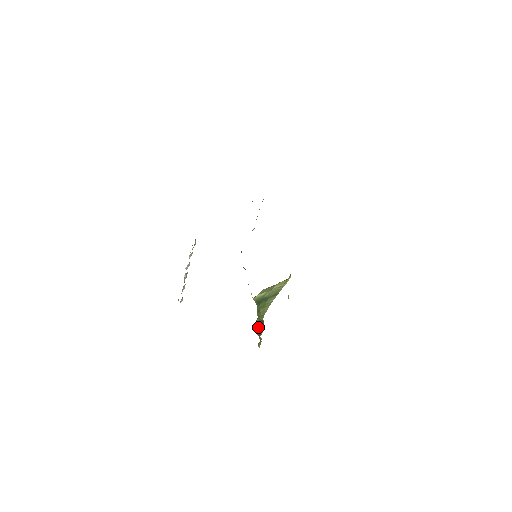
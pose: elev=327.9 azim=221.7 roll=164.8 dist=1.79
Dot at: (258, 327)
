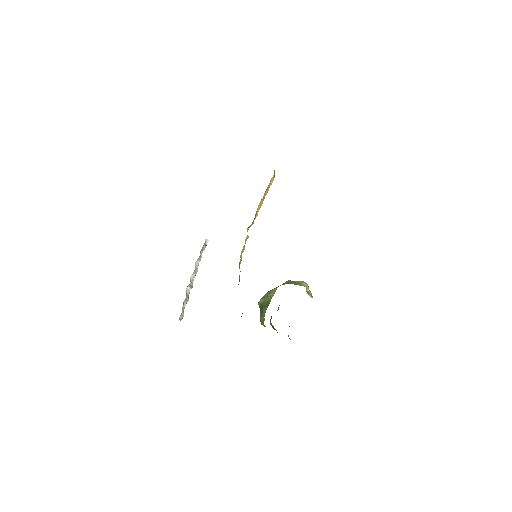
Dot at: (273, 328)
